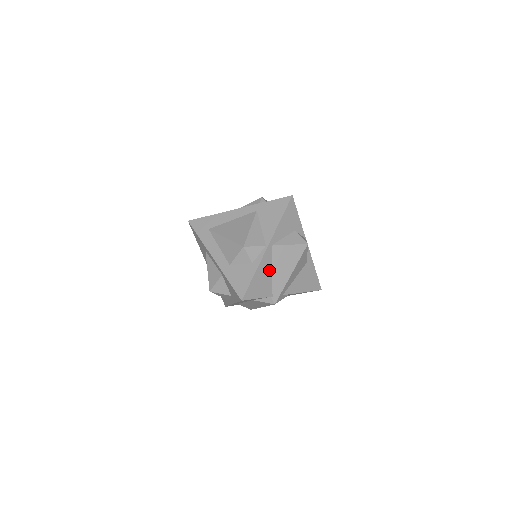
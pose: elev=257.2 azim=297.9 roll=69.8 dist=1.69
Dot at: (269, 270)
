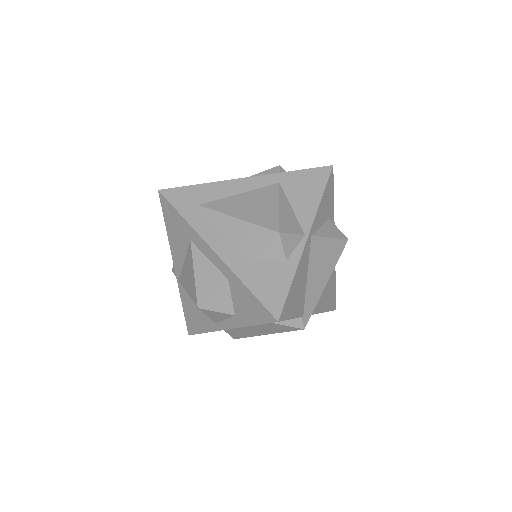
Dot at: (305, 274)
